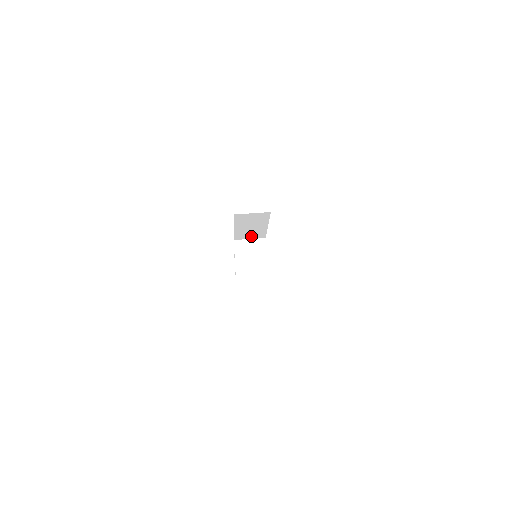
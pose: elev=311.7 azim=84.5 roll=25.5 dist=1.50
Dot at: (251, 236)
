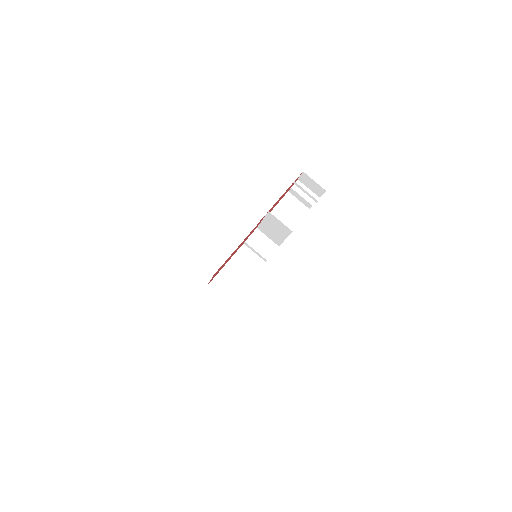
Dot at: occluded
